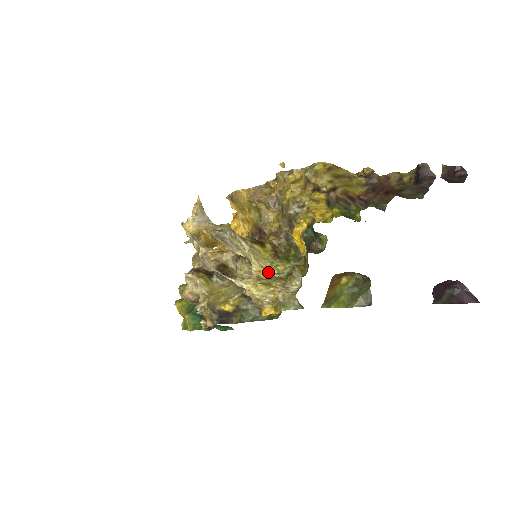
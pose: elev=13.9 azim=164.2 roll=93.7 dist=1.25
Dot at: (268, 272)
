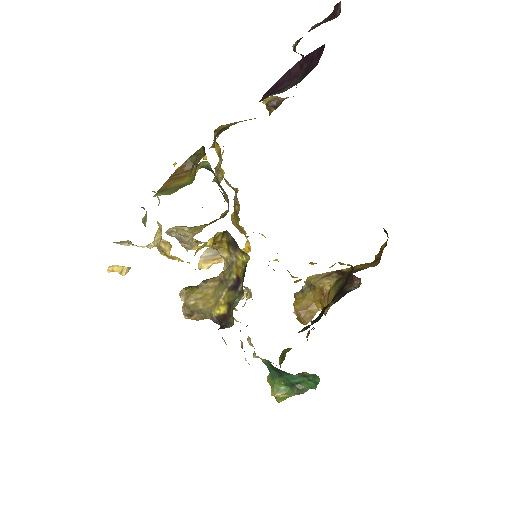
Dot at: occluded
